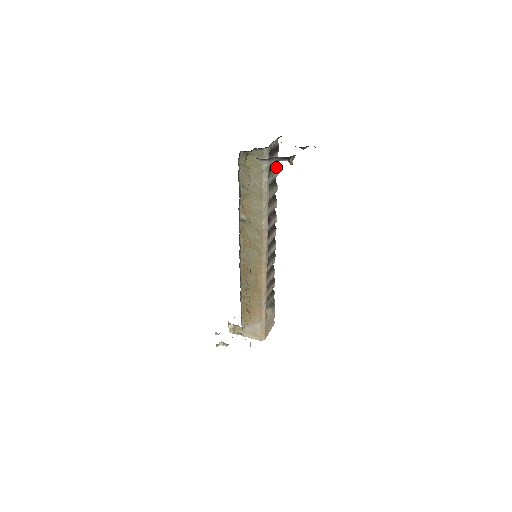
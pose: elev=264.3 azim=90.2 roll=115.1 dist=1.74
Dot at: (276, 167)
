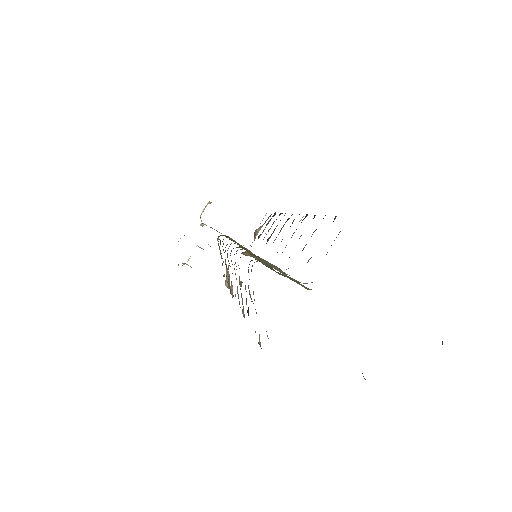
Dot at: occluded
